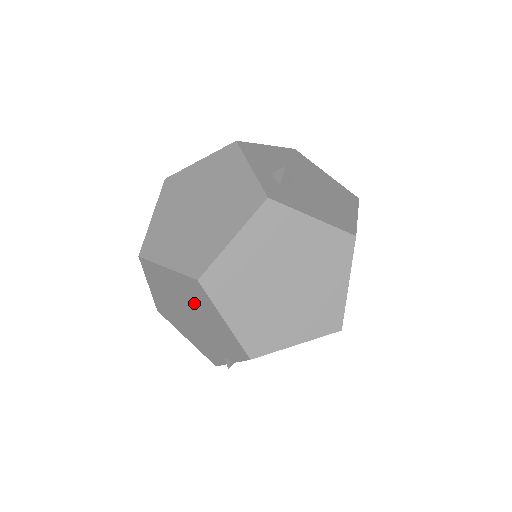
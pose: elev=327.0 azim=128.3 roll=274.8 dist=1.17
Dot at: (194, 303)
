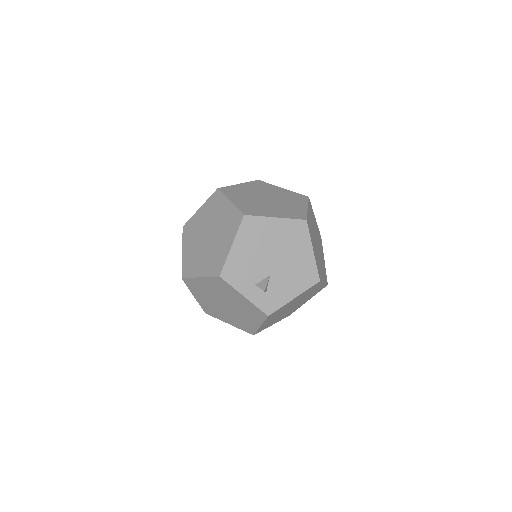
Dot at: occluded
